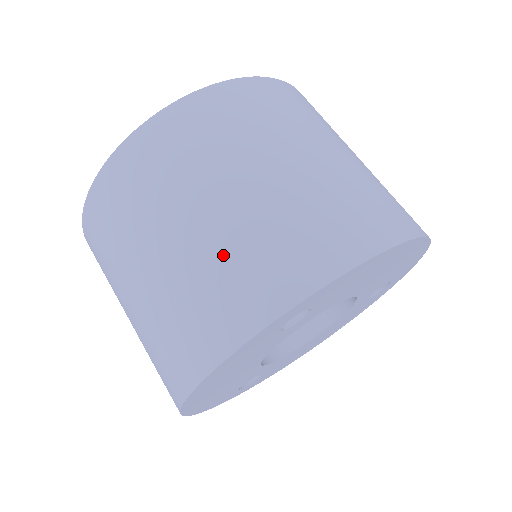
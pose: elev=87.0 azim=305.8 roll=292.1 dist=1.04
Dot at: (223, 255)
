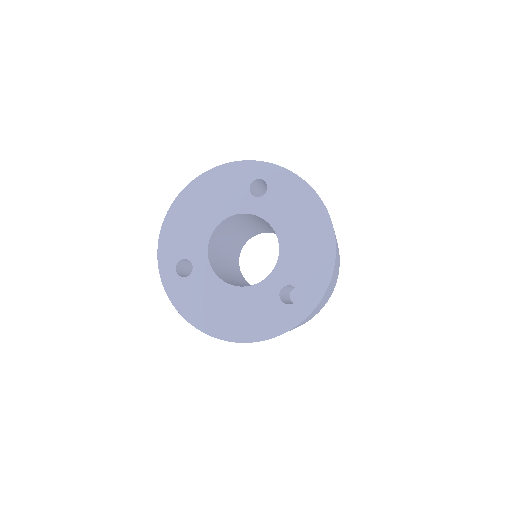
Dot at: occluded
